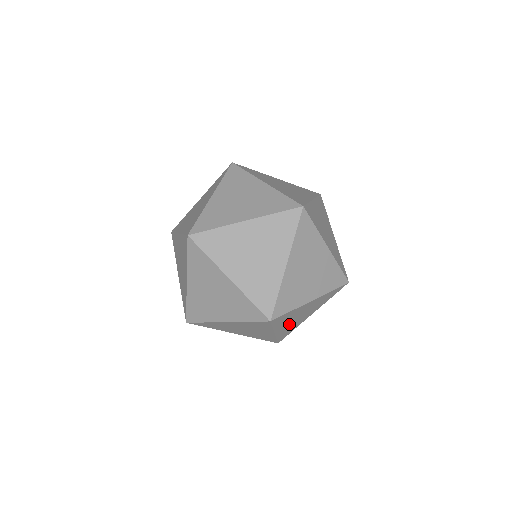
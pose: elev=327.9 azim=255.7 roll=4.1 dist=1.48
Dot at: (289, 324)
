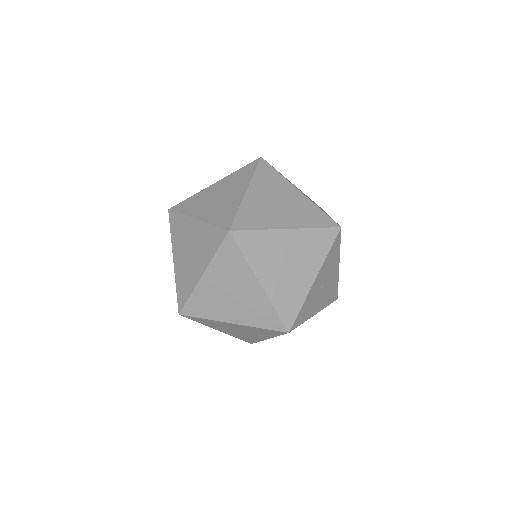
Dot at: (233, 331)
